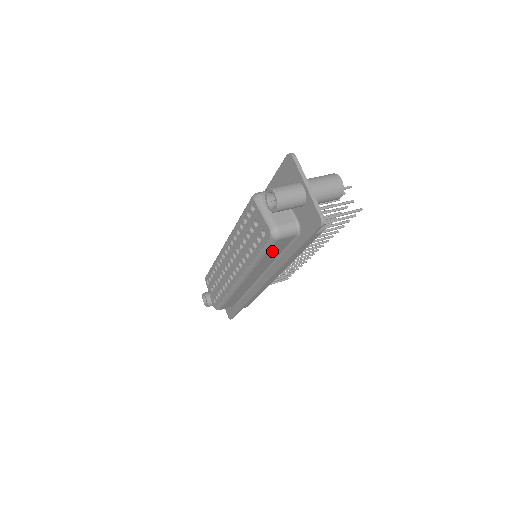
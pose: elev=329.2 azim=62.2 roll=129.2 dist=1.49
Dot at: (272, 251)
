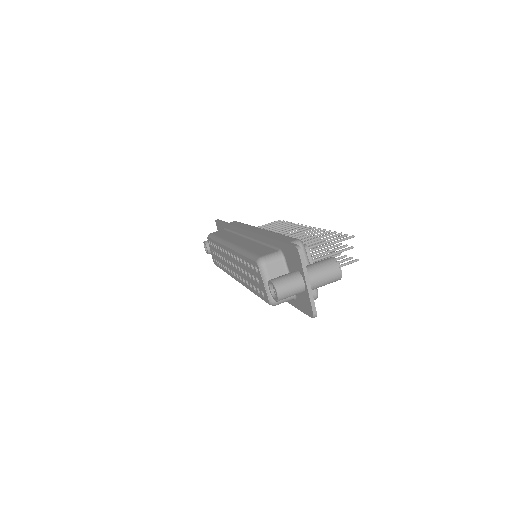
Dot at: occluded
